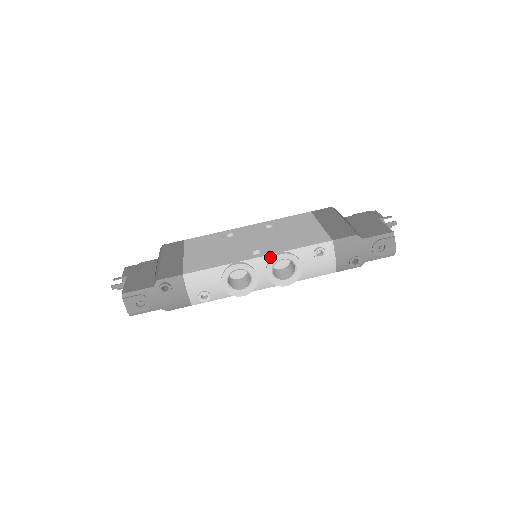
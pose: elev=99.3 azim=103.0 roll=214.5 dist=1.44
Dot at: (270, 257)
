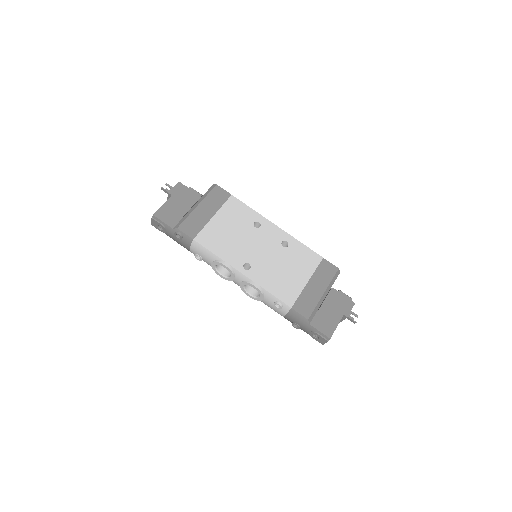
Dot at: (249, 280)
